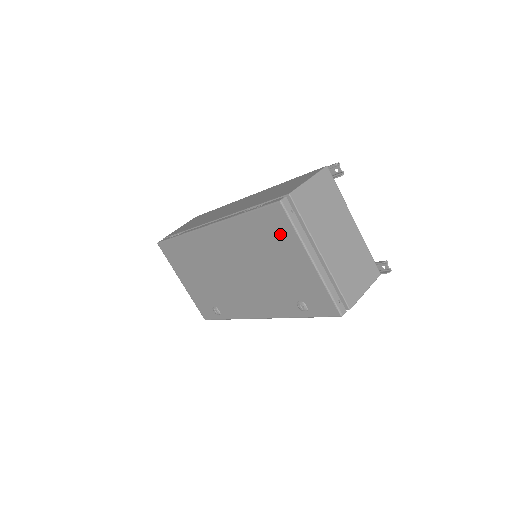
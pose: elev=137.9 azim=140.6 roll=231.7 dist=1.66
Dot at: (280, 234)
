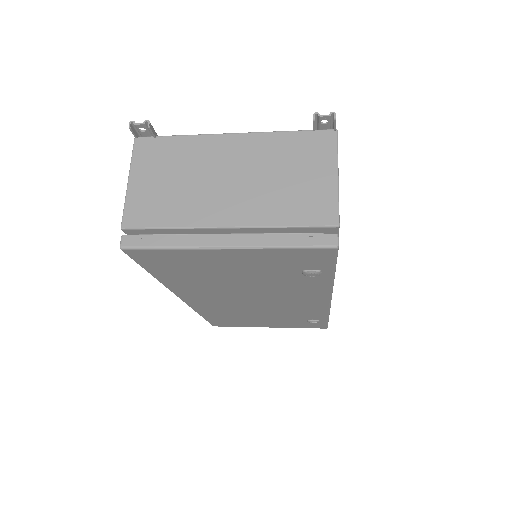
Dot at: (179, 261)
